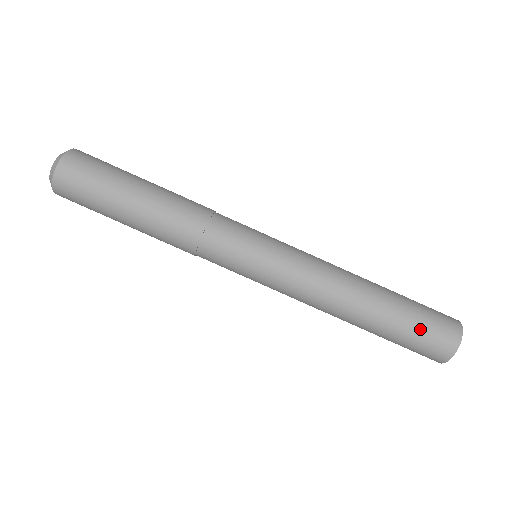
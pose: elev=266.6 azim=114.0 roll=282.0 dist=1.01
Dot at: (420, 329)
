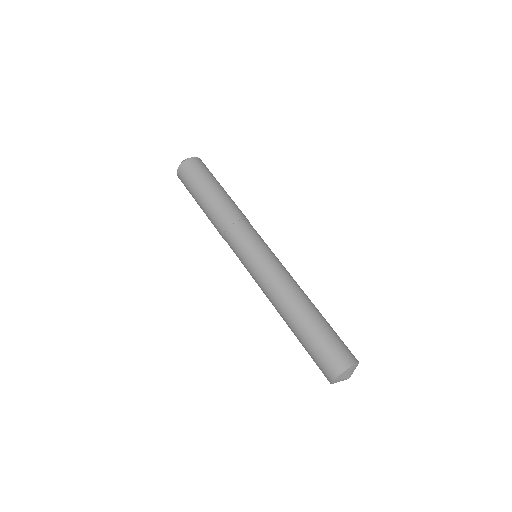
Dot at: (337, 337)
